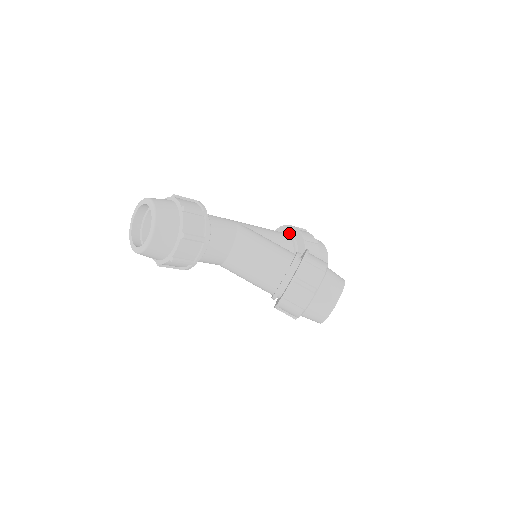
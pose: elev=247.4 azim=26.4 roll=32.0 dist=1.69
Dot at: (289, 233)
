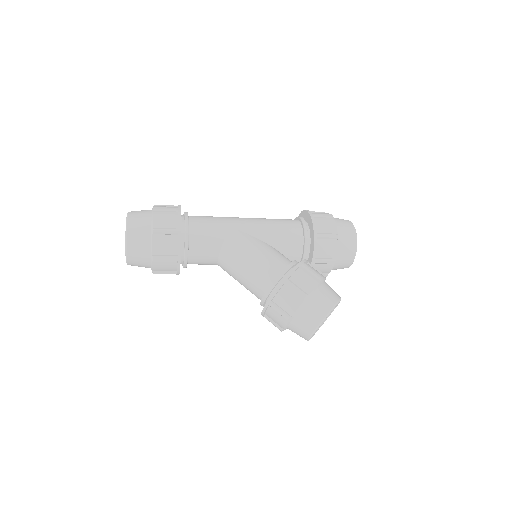
Dot at: (303, 227)
